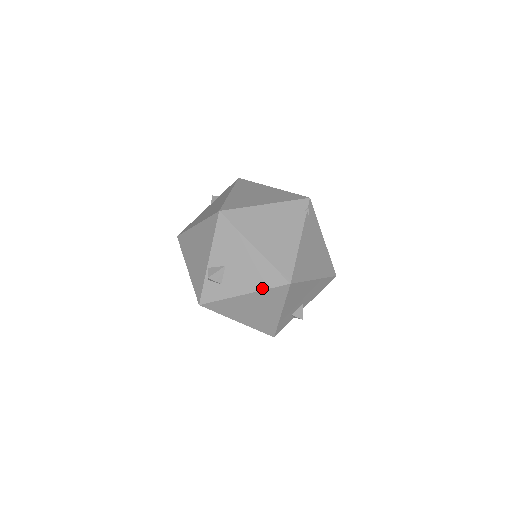
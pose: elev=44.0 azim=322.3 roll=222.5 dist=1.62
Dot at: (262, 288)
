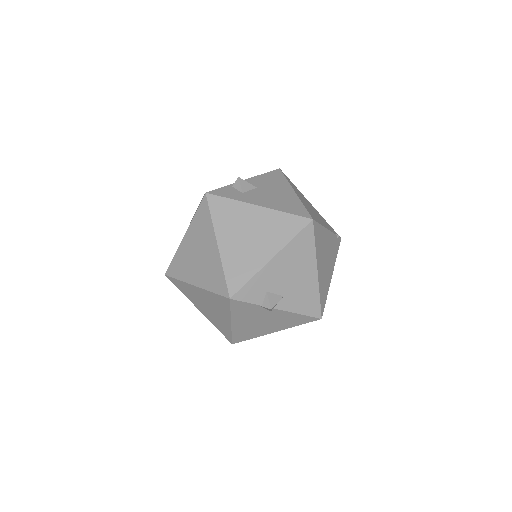
Dot at: (282, 210)
